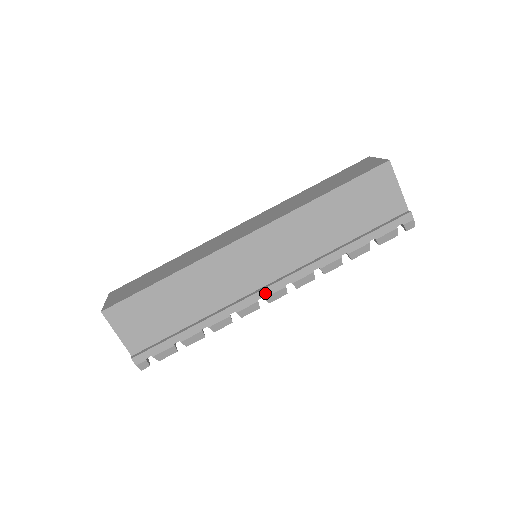
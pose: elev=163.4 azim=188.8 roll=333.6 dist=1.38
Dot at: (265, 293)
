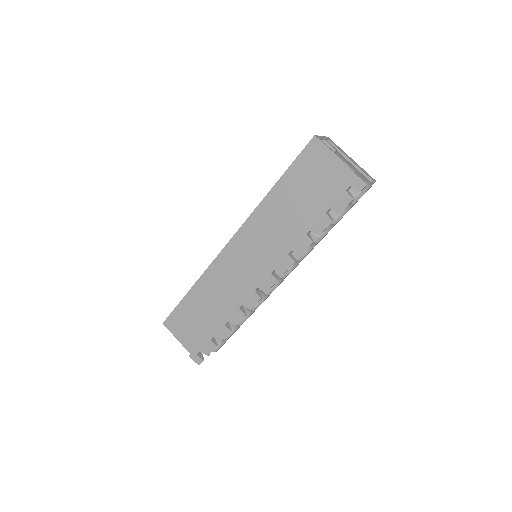
Dot at: (258, 284)
